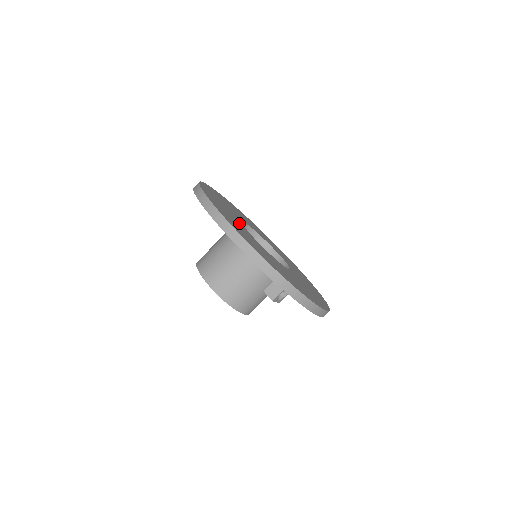
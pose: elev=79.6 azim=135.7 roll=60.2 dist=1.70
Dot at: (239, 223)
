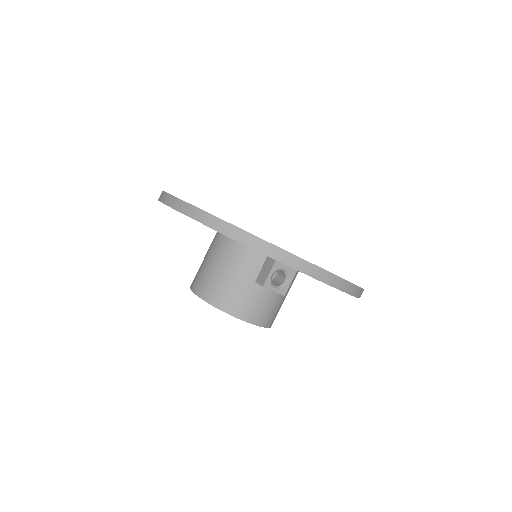
Dot at: occluded
